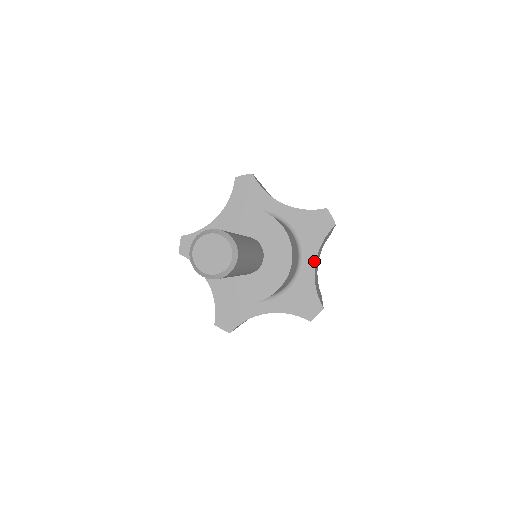
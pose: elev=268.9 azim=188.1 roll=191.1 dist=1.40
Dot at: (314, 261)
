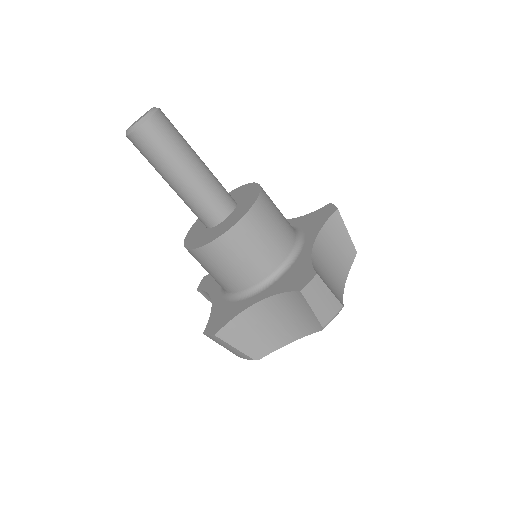
Dot at: (313, 241)
